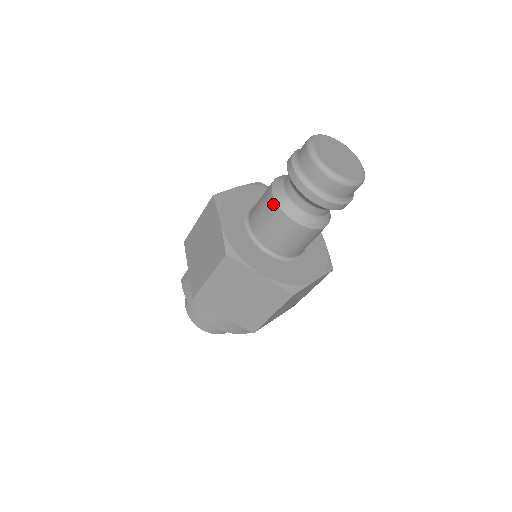
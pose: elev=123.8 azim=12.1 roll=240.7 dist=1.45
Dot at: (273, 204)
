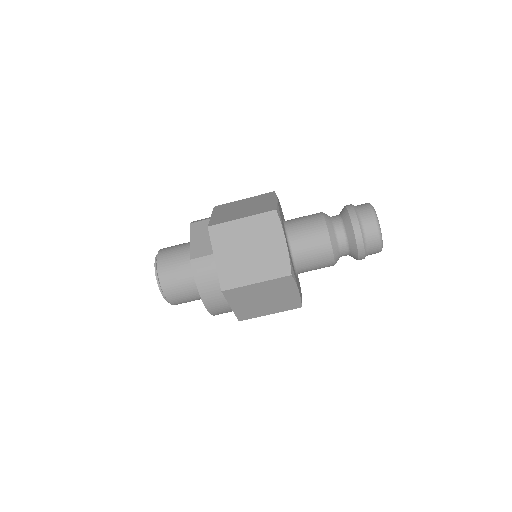
Dot at: (327, 242)
